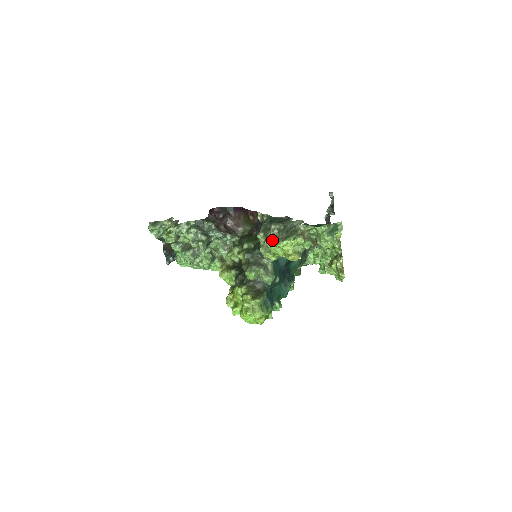
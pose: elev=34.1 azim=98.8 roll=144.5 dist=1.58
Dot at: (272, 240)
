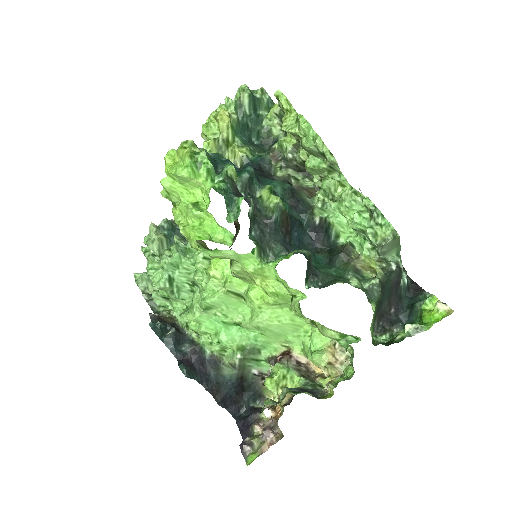
Dot at: occluded
